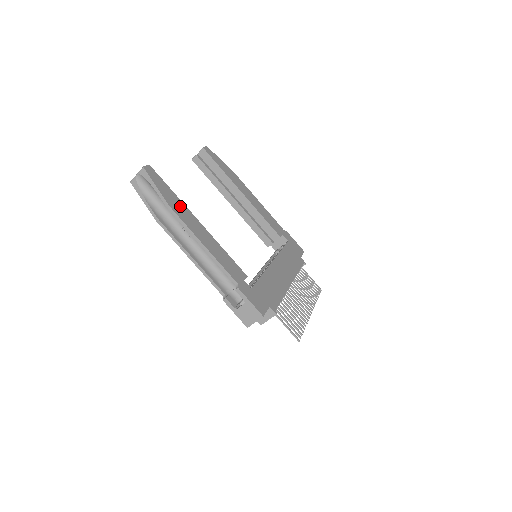
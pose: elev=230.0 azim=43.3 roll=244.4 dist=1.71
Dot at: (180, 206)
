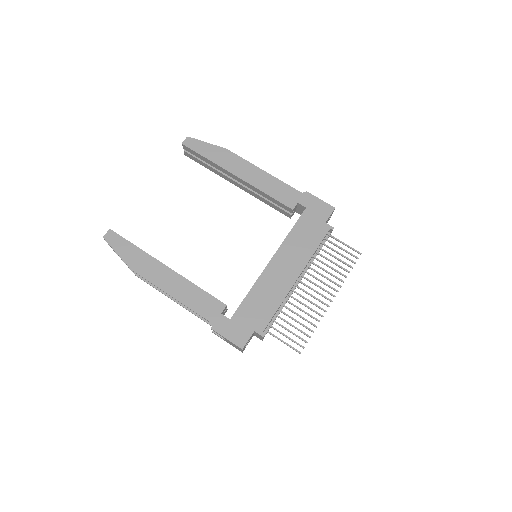
Dot at: (144, 261)
